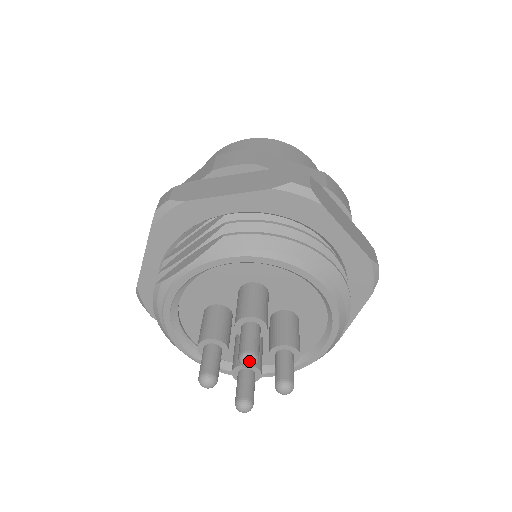
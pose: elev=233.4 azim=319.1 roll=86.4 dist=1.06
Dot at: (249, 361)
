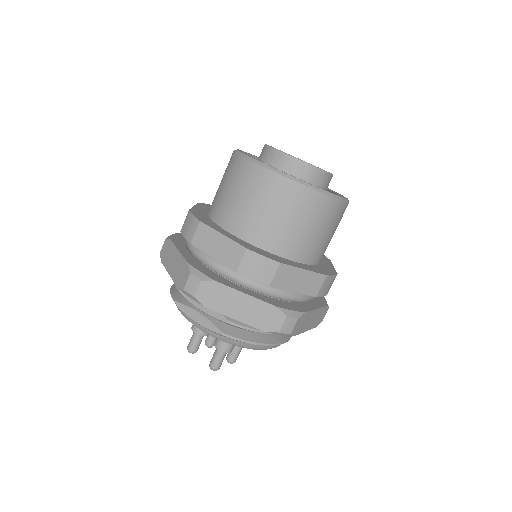
Dot at: occluded
